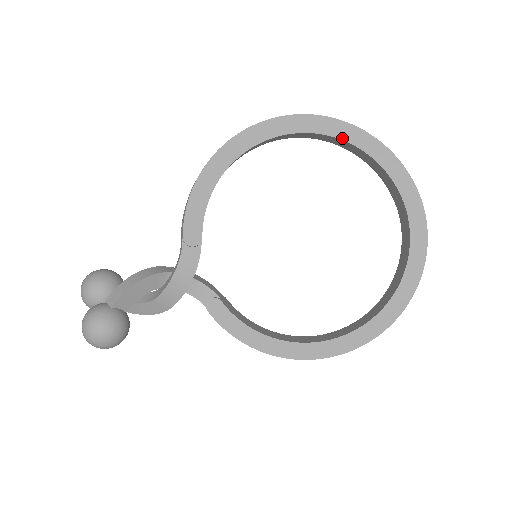
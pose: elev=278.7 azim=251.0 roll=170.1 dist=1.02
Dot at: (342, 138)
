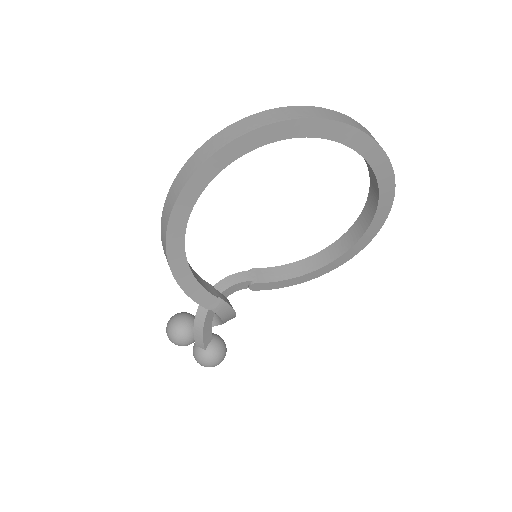
Dot at: (245, 152)
